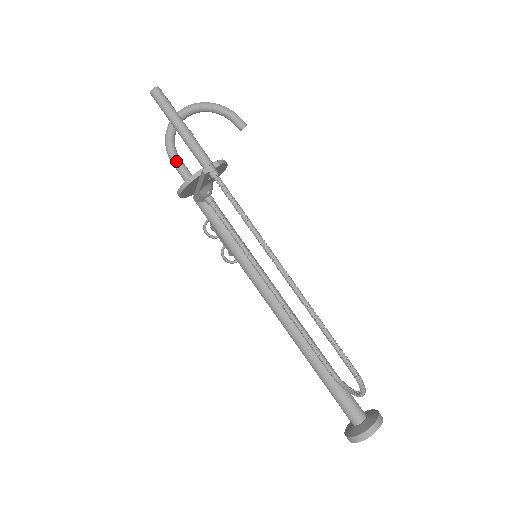
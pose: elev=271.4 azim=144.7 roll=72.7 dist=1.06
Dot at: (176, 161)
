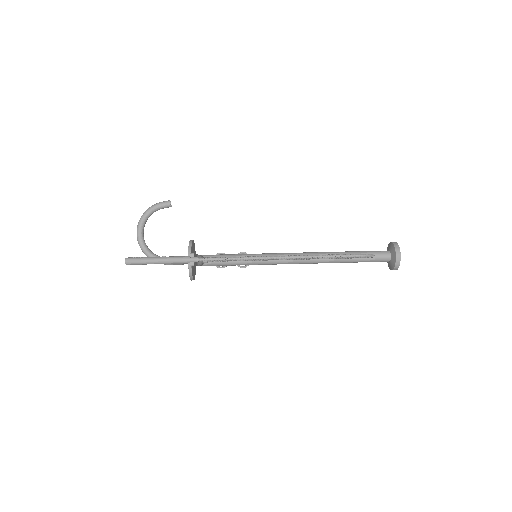
Dot at: occluded
